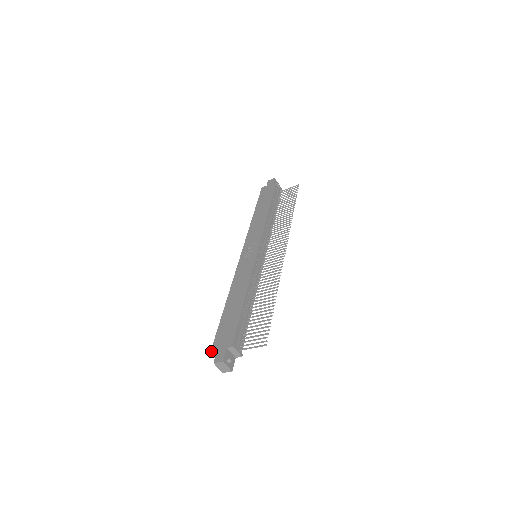
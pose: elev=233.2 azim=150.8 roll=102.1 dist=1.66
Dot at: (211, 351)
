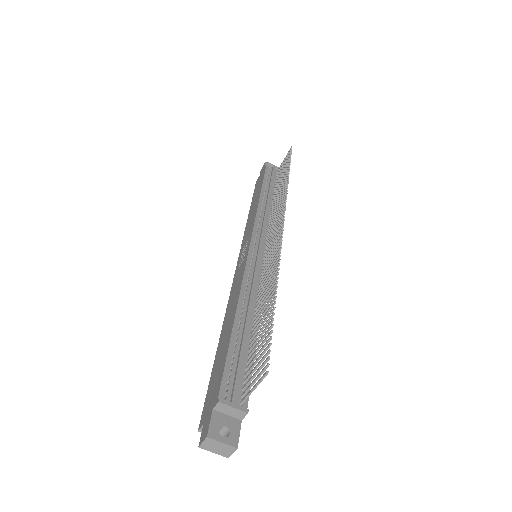
Dot at: occluded
